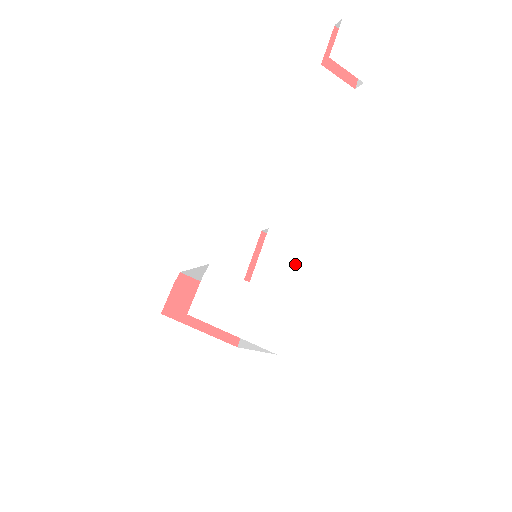
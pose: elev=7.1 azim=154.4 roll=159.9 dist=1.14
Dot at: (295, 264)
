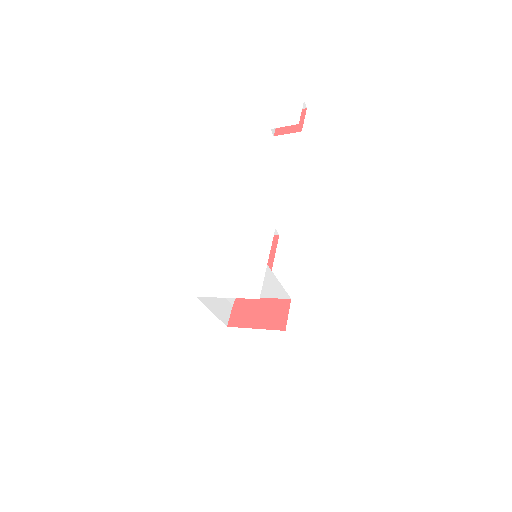
Dot at: (265, 242)
